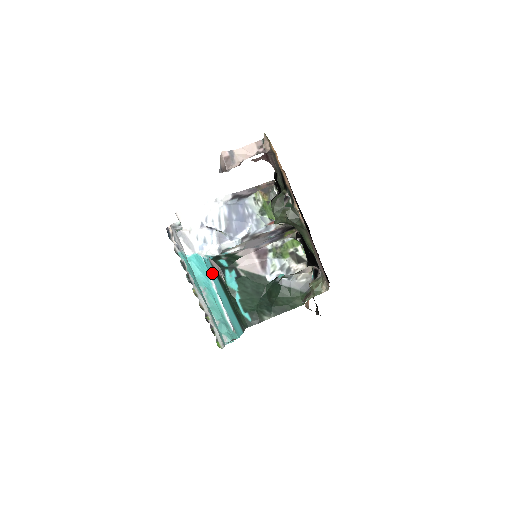
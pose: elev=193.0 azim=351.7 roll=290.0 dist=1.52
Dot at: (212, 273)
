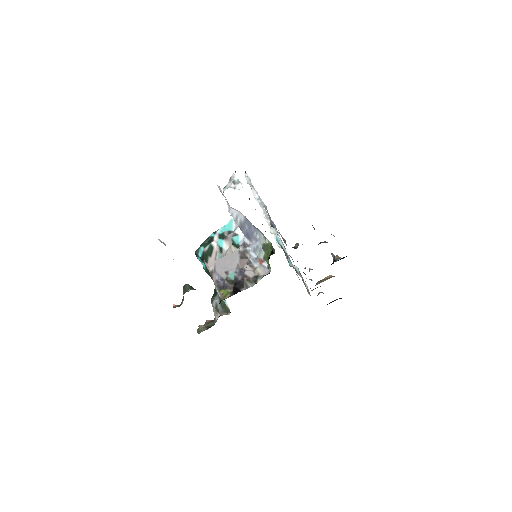
Dot at: occluded
